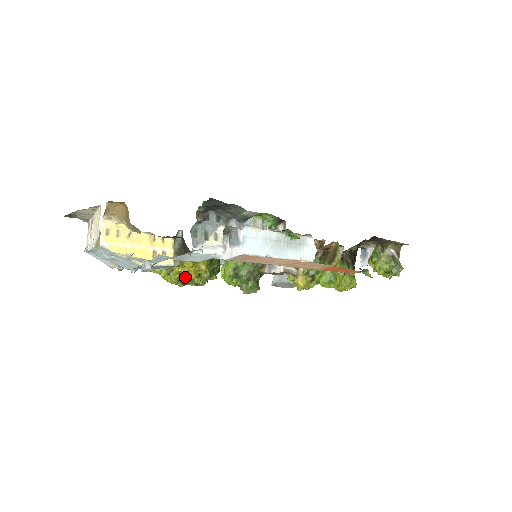
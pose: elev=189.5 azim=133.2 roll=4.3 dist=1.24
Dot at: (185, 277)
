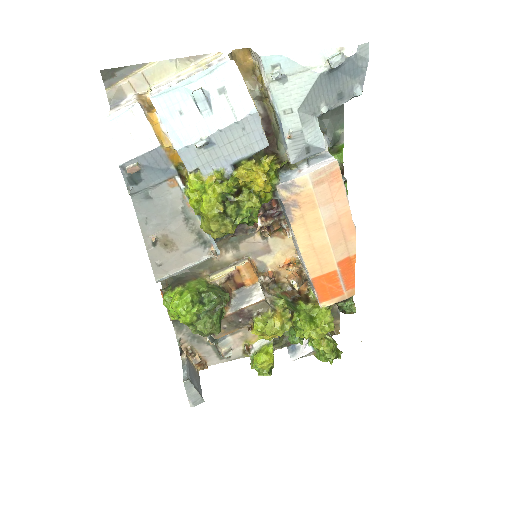
Dot at: (237, 195)
